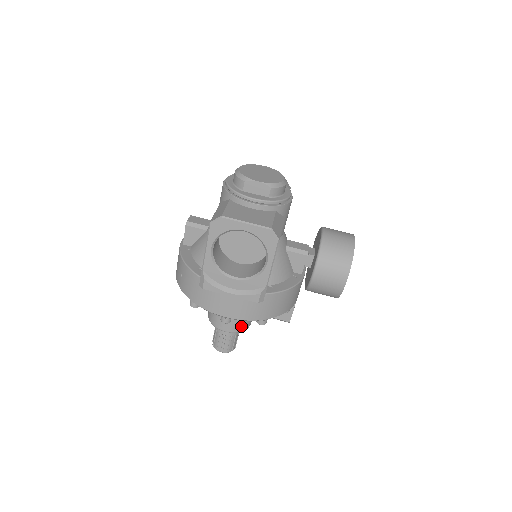
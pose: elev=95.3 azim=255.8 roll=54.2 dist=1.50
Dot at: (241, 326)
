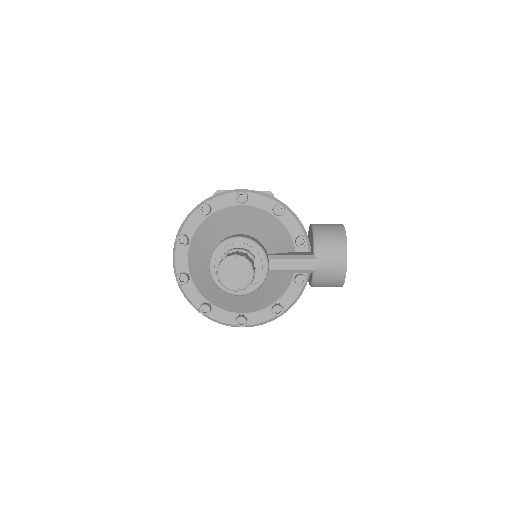
Dot at: (257, 242)
